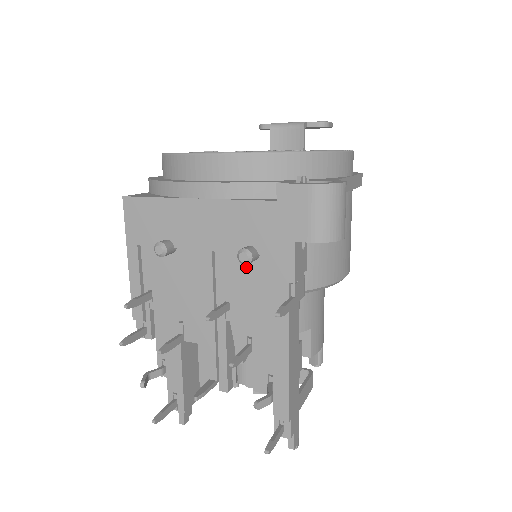
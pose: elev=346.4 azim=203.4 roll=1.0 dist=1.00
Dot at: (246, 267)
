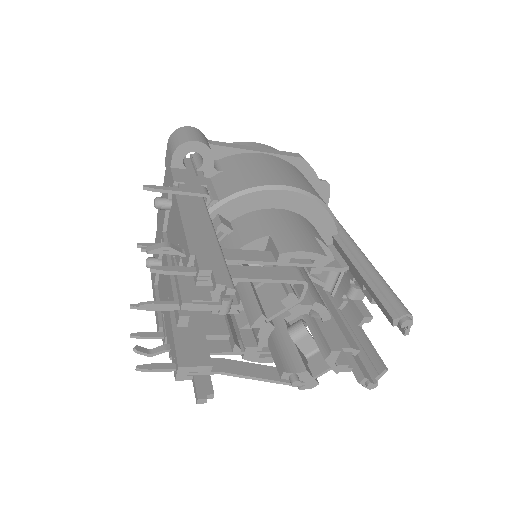
Dot at: (171, 215)
